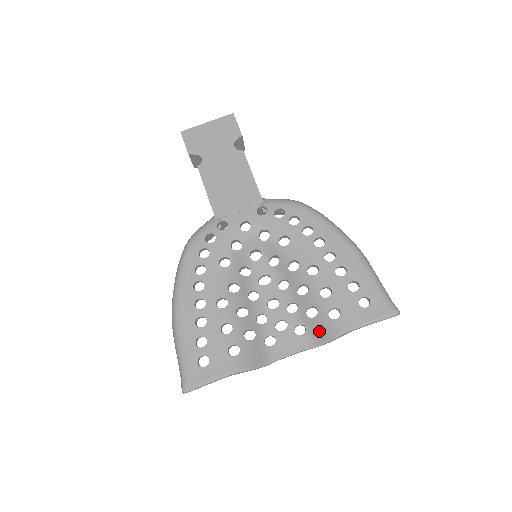
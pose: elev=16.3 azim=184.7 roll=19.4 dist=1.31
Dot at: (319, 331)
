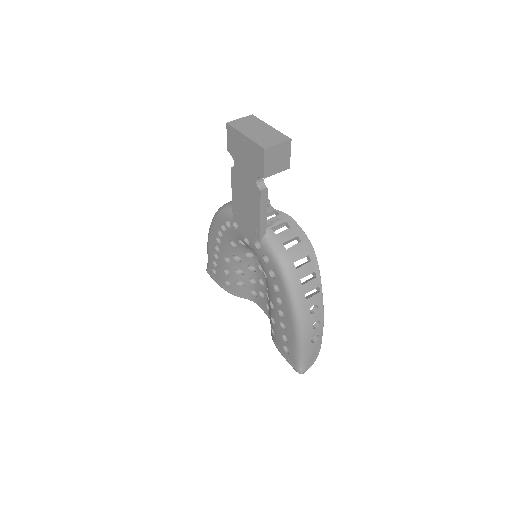
Dot at: occluded
